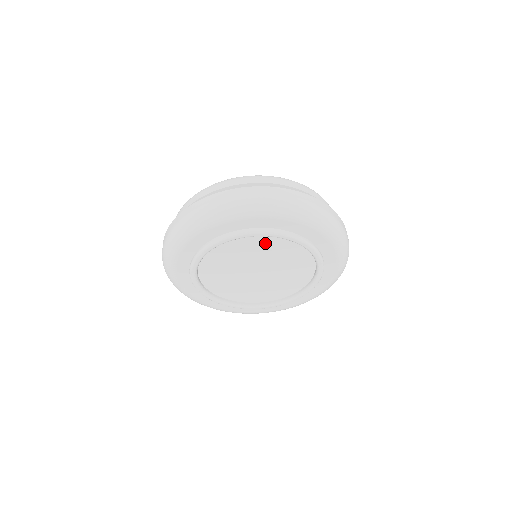
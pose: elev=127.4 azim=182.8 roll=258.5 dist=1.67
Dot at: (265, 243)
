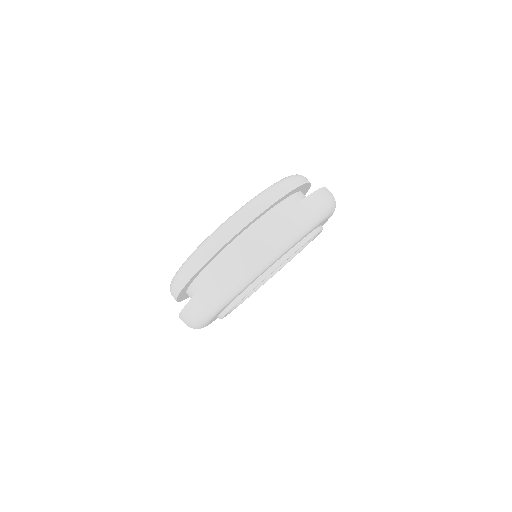
Dot at: occluded
